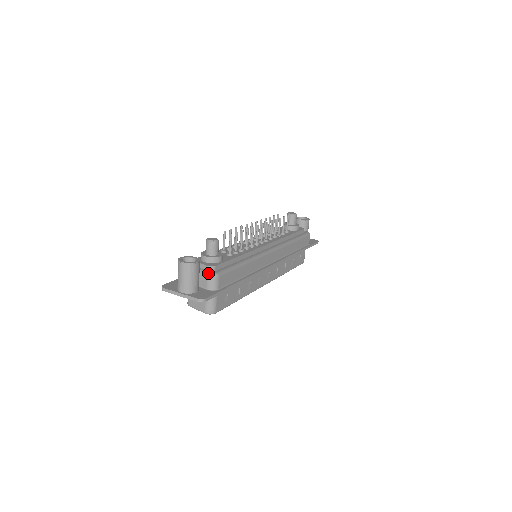
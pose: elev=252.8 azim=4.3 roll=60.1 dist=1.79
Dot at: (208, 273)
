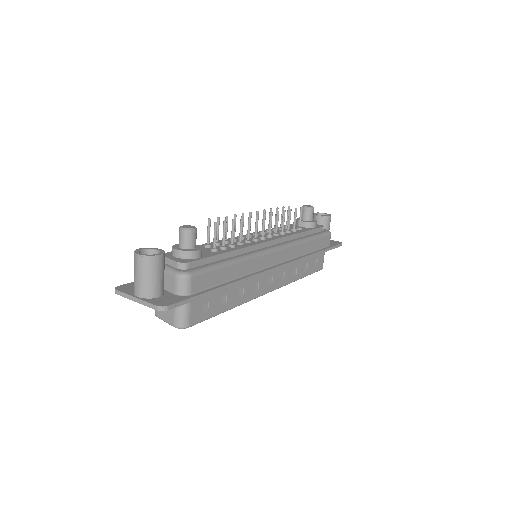
Dot at: (177, 271)
